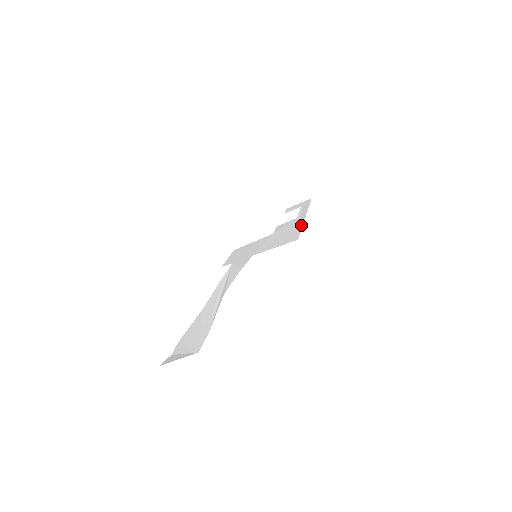
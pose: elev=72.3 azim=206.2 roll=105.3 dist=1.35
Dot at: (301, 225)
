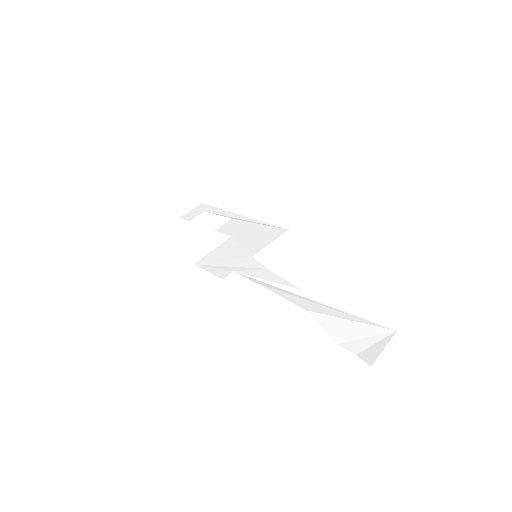
Dot at: (257, 221)
